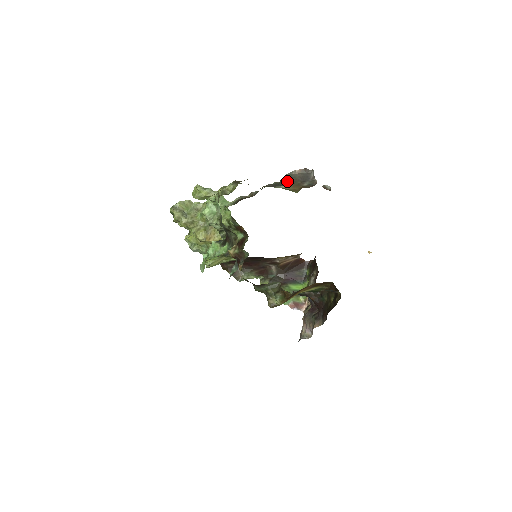
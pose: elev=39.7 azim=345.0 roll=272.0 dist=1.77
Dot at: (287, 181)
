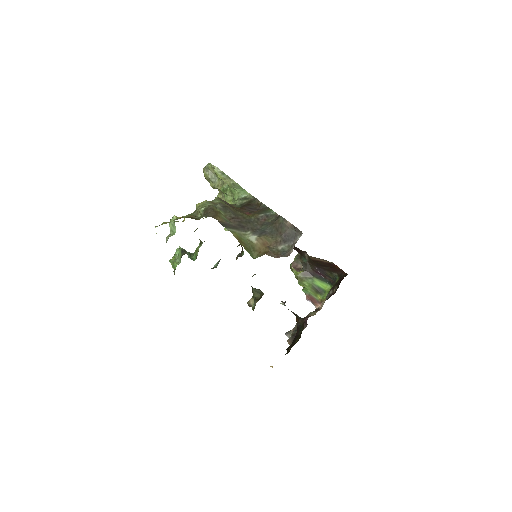
Dot at: (274, 226)
